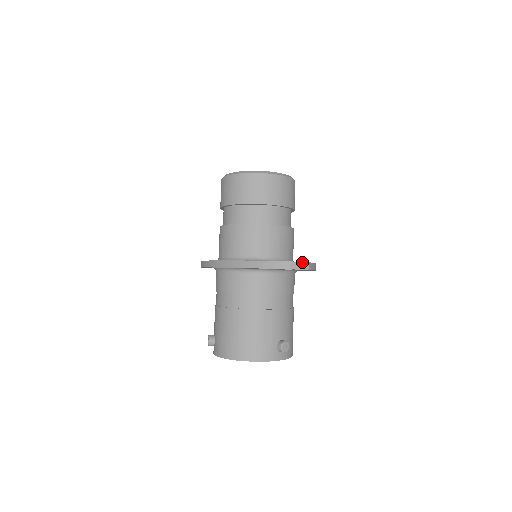
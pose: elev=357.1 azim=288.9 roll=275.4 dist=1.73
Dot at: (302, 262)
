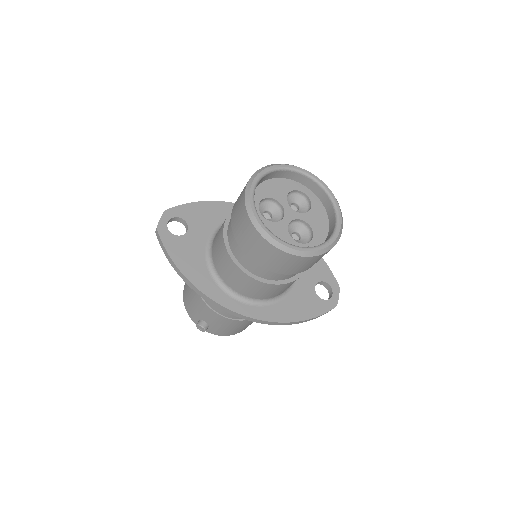
Dot at: occluded
